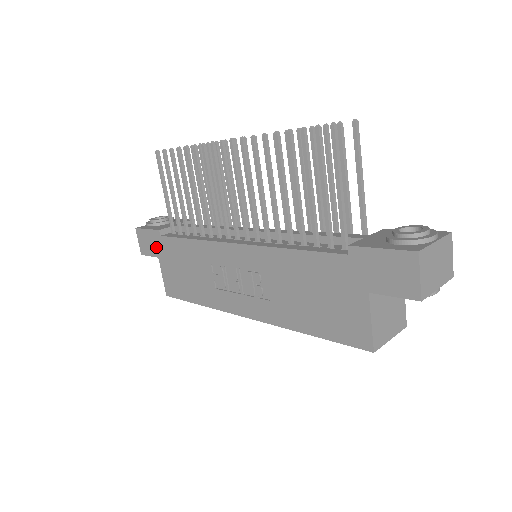
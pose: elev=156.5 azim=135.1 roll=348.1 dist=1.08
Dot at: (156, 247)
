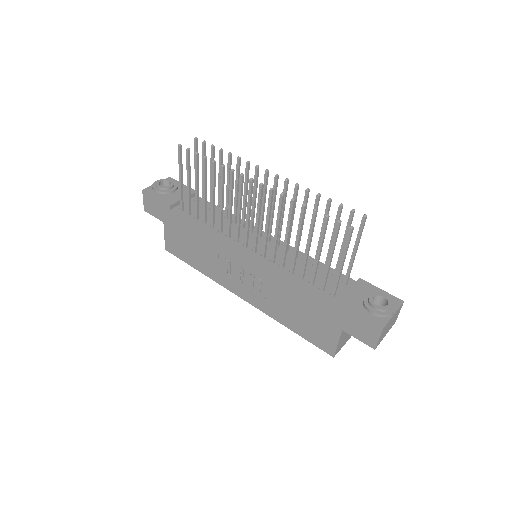
Dot at: (163, 215)
